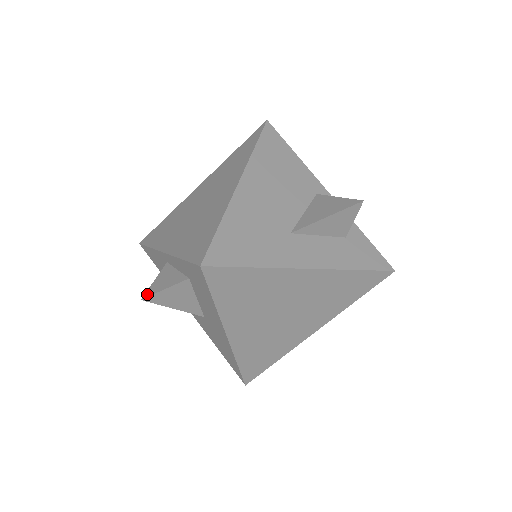
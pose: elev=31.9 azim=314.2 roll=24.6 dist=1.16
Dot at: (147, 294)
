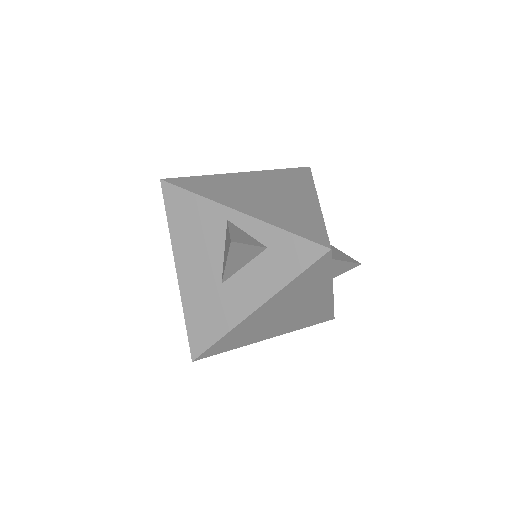
Dot at: (234, 239)
